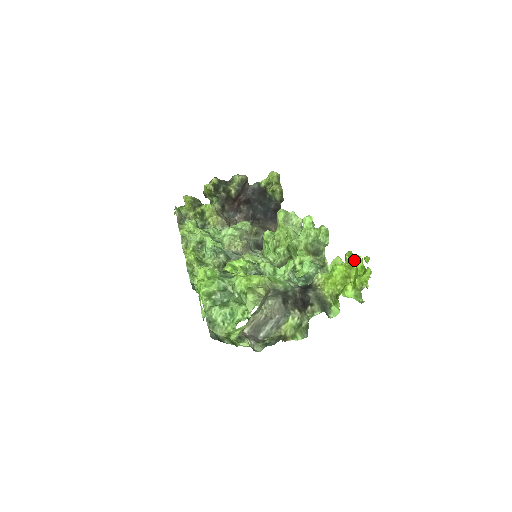
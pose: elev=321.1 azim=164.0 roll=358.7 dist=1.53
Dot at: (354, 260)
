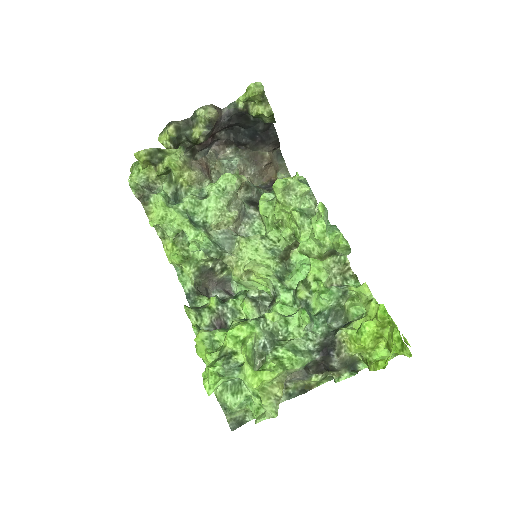
Dot at: (388, 321)
